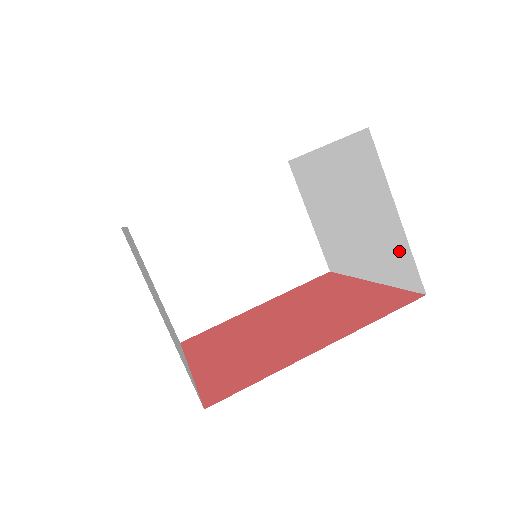
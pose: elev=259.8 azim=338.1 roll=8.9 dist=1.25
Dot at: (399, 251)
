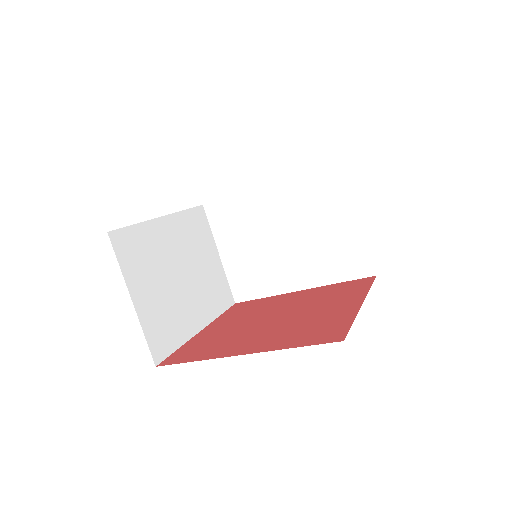
Dot at: occluded
